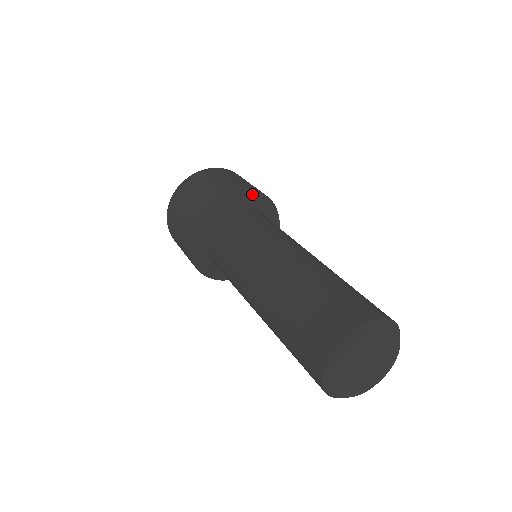
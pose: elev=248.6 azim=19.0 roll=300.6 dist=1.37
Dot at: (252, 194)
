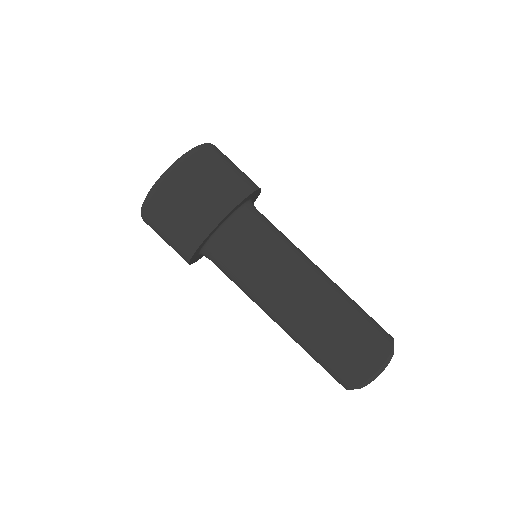
Dot at: (248, 197)
